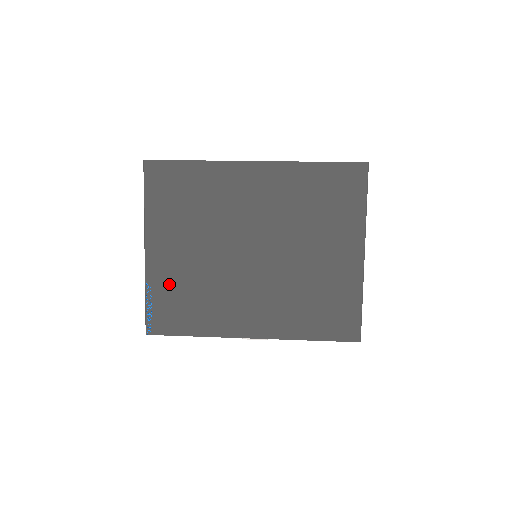
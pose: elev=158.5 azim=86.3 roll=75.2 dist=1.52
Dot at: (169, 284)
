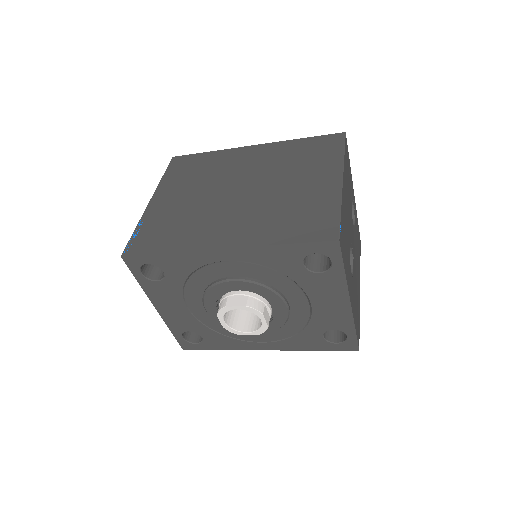
Dot at: (159, 219)
